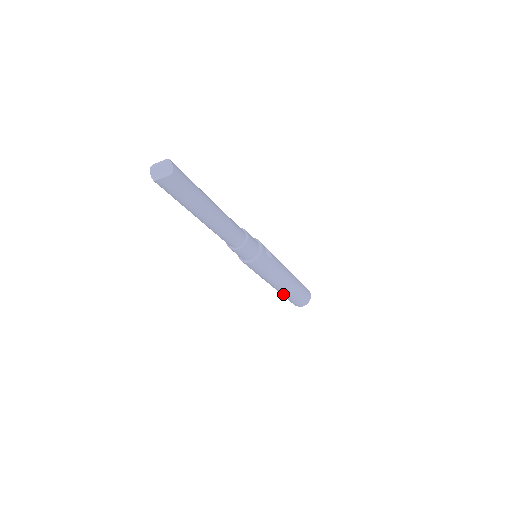
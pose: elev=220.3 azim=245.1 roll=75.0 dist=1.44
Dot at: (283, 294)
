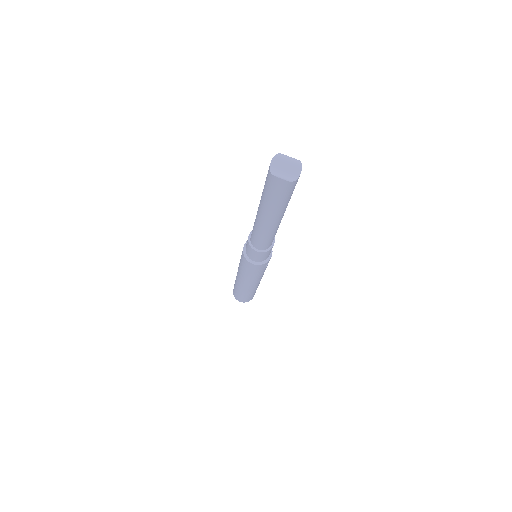
Dot at: (239, 288)
